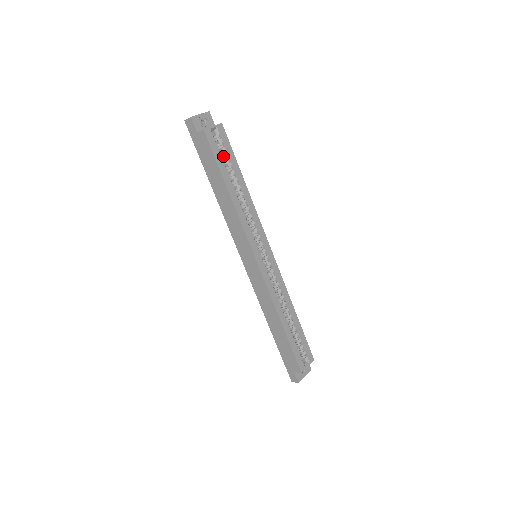
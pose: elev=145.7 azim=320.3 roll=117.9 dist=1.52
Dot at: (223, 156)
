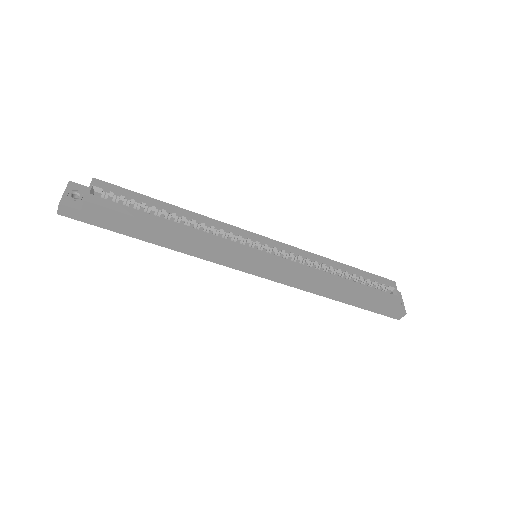
Dot at: (129, 205)
